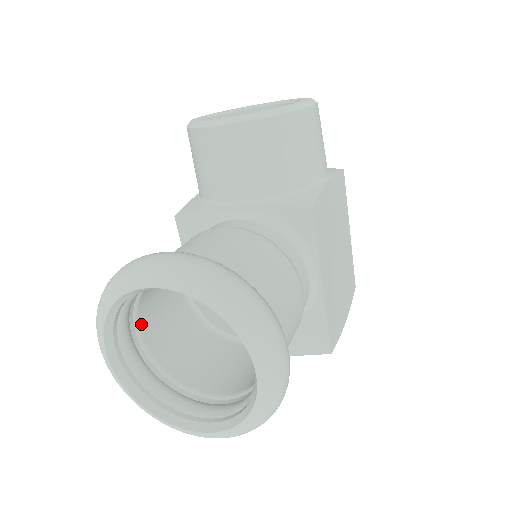
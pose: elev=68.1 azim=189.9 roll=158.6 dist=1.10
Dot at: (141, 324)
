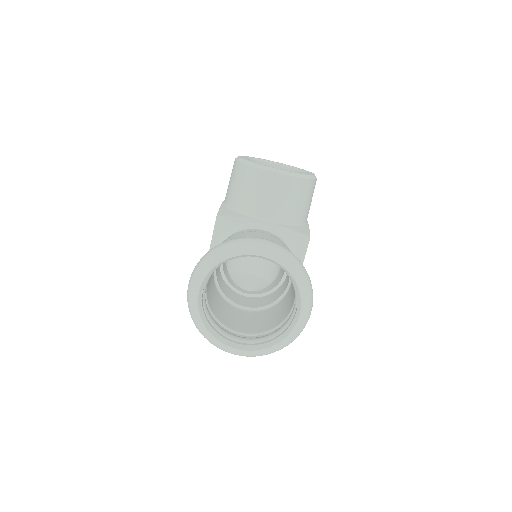
Dot at: occluded
